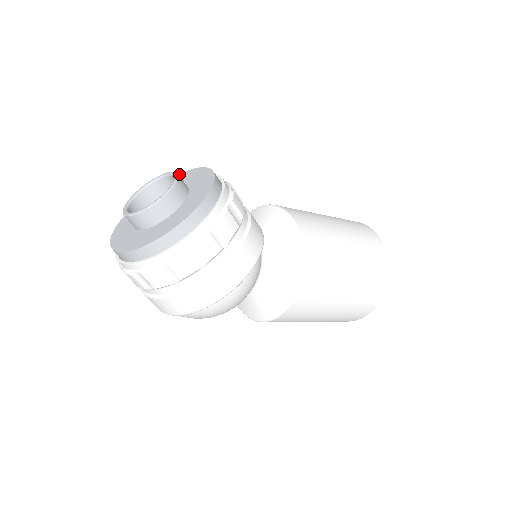
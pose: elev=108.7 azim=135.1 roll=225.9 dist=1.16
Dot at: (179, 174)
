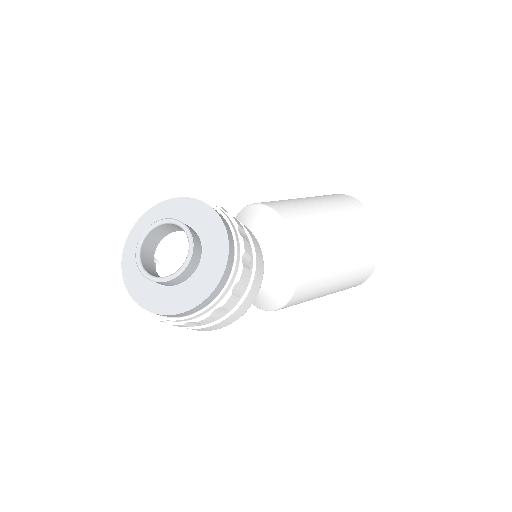
Dot at: (197, 201)
